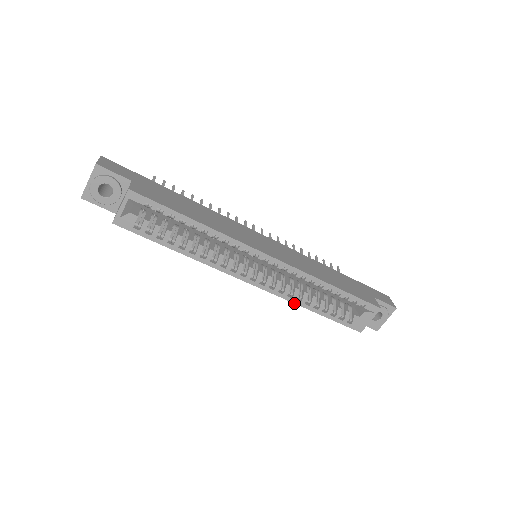
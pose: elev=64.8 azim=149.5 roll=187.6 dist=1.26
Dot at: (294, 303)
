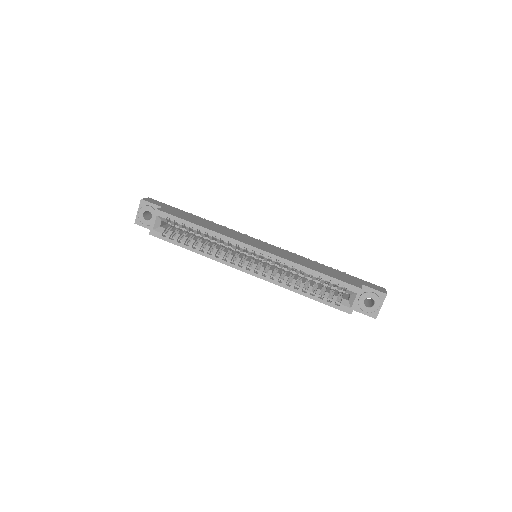
Dot at: (285, 288)
